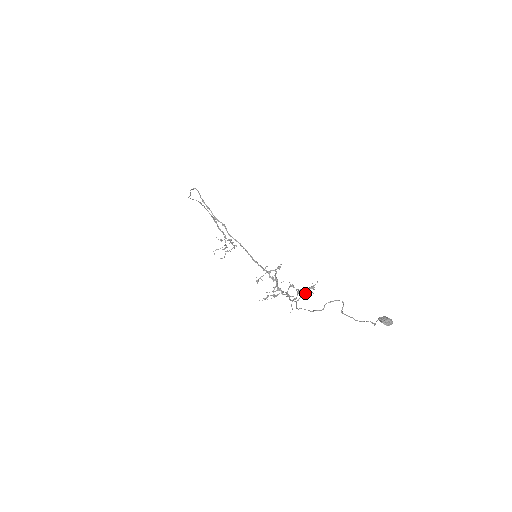
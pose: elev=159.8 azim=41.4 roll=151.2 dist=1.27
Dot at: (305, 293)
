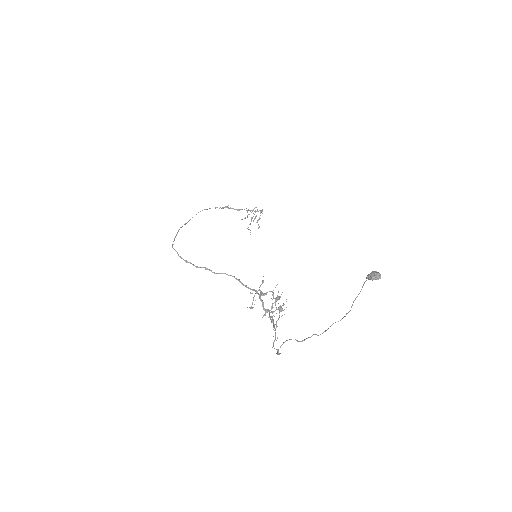
Dot at: (278, 318)
